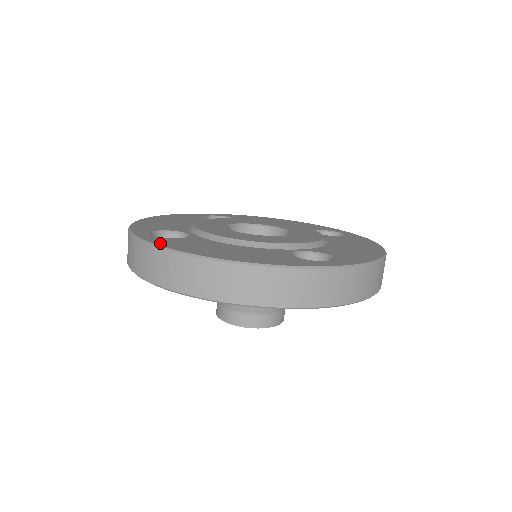
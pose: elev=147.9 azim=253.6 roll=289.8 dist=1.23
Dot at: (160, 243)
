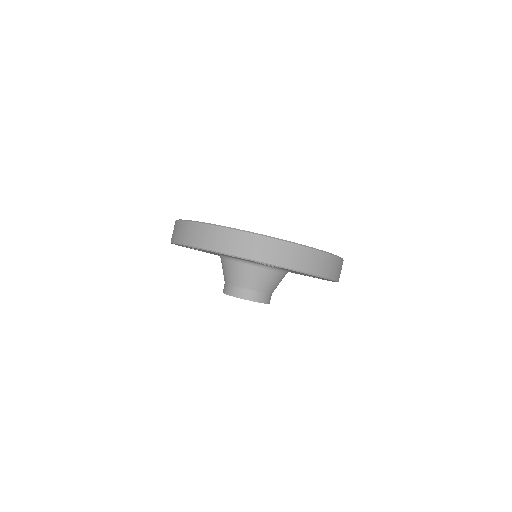
Dot at: occluded
